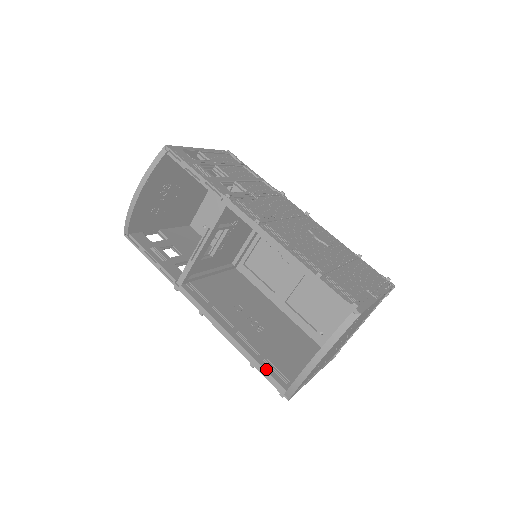
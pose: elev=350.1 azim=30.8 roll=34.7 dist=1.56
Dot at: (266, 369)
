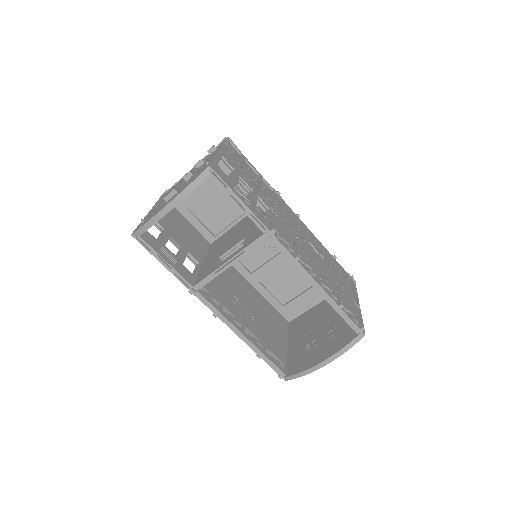
Dot at: (271, 360)
